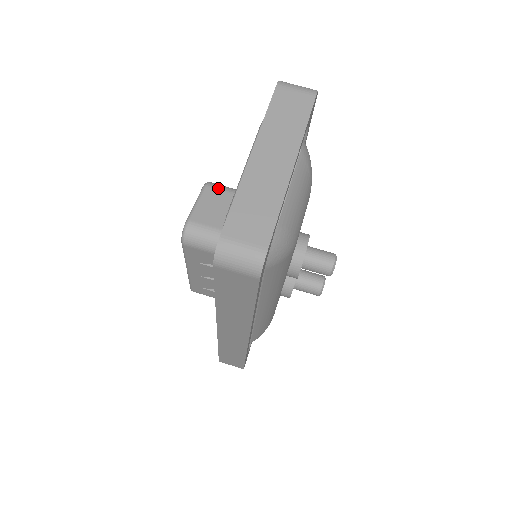
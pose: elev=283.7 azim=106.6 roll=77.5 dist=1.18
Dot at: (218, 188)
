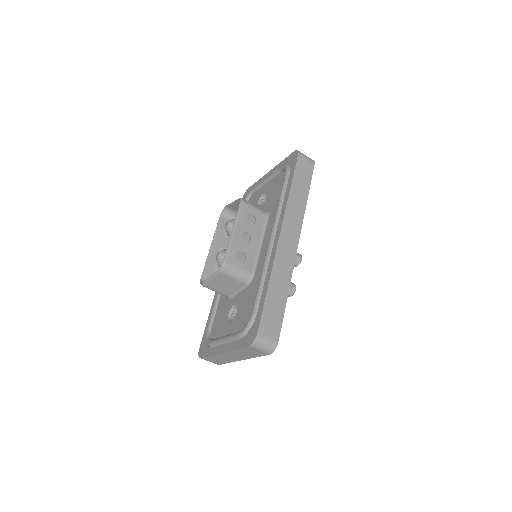
Dot at: (227, 276)
